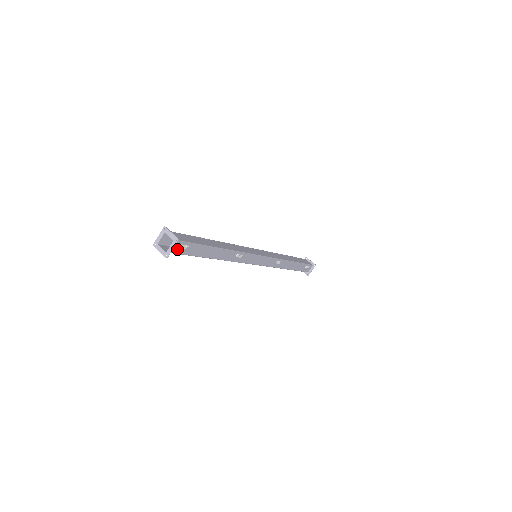
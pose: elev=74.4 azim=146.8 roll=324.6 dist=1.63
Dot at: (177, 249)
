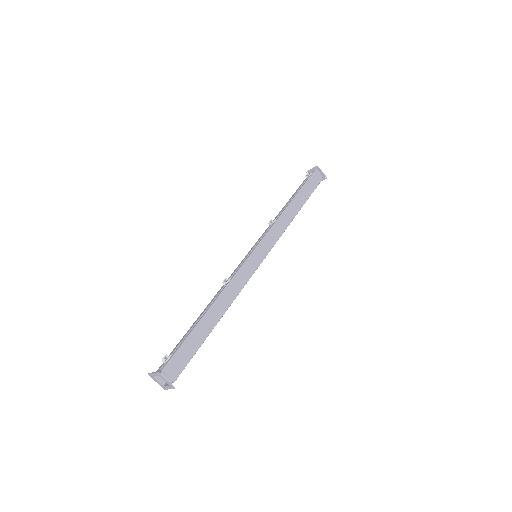
Dot at: occluded
